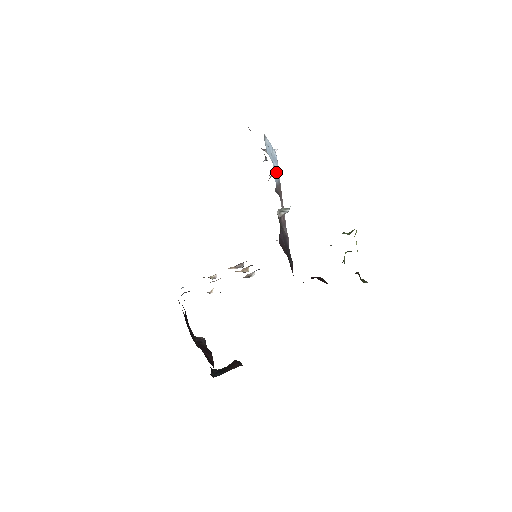
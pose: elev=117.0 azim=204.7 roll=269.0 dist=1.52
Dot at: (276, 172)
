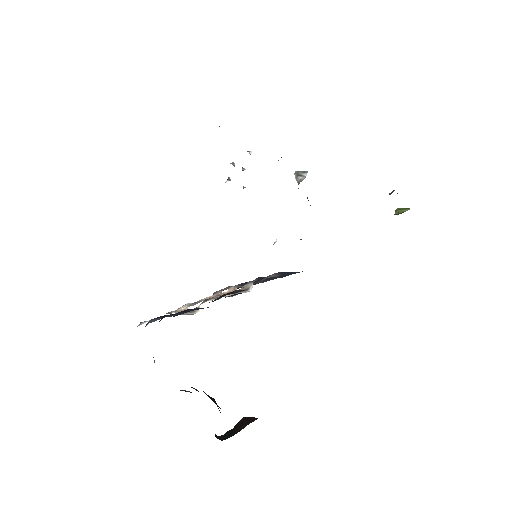
Dot at: occluded
